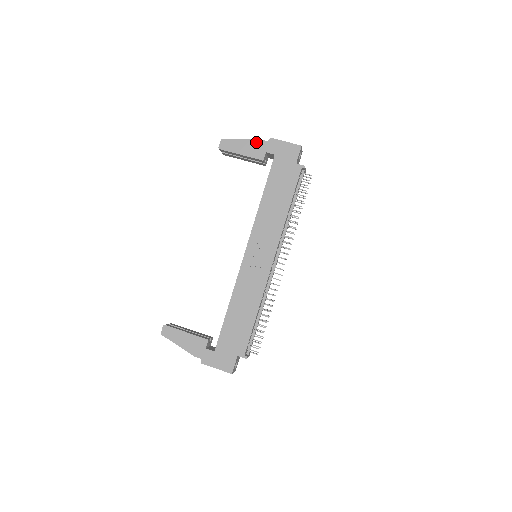
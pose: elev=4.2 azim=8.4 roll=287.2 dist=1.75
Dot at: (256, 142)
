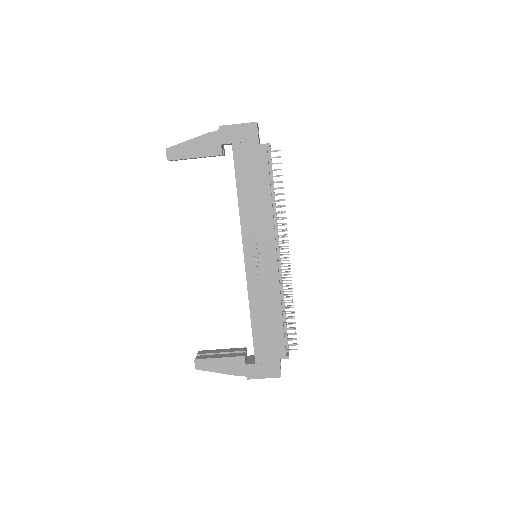
Dot at: (205, 137)
